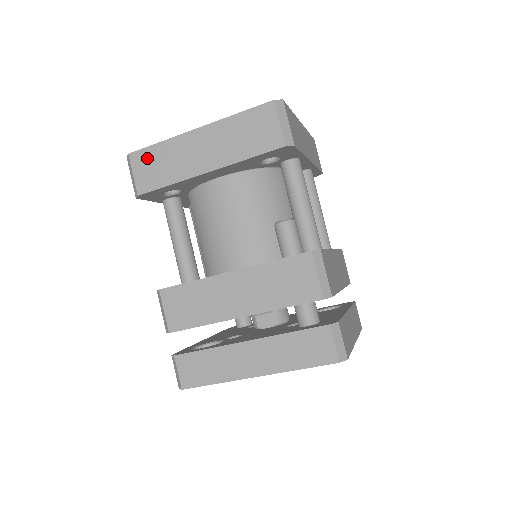
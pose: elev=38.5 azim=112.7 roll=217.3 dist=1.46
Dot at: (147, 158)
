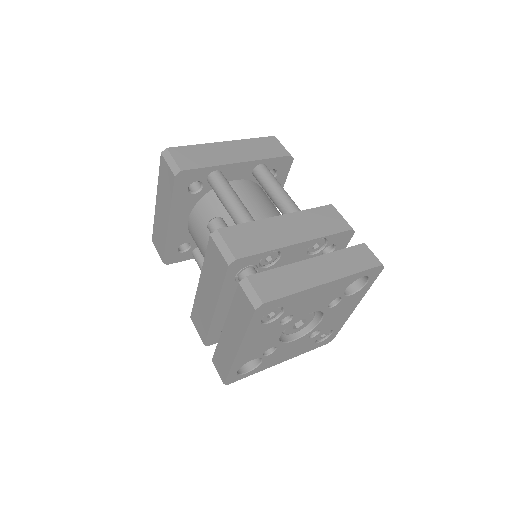
Dot at: (155, 237)
